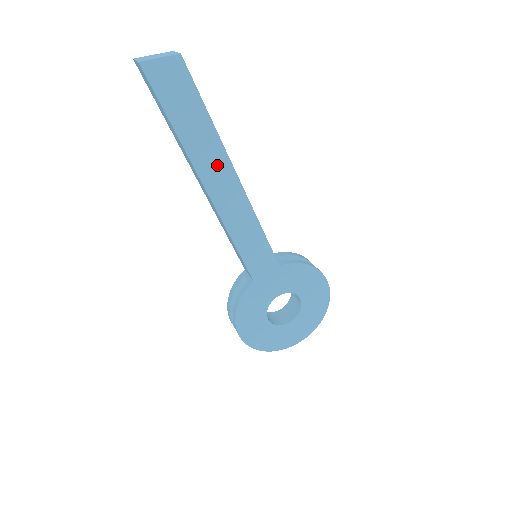
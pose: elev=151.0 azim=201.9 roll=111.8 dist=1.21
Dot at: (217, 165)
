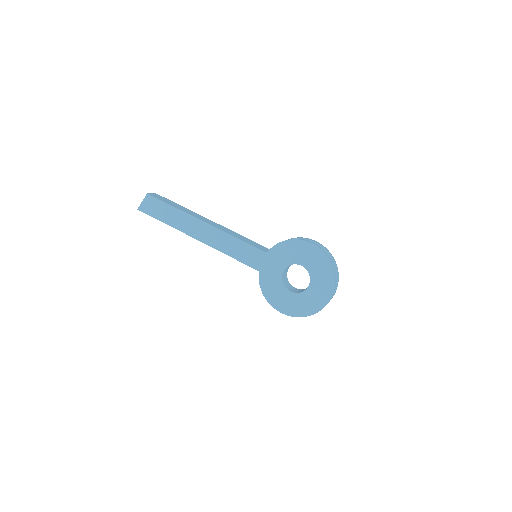
Dot at: (191, 224)
